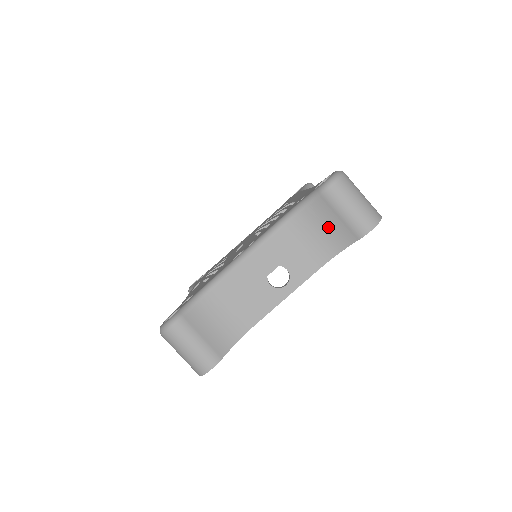
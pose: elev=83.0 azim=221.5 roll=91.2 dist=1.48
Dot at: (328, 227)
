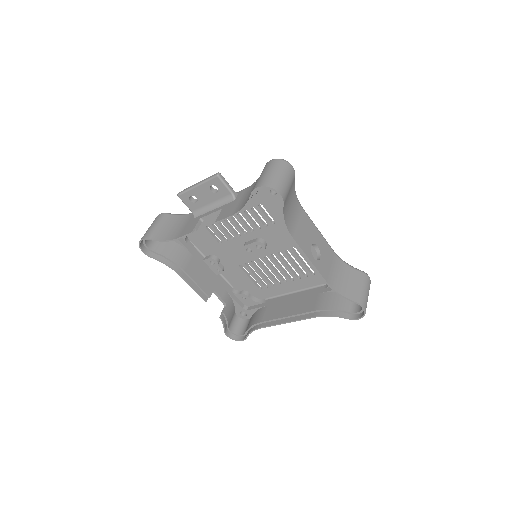
Dot at: (348, 282)
